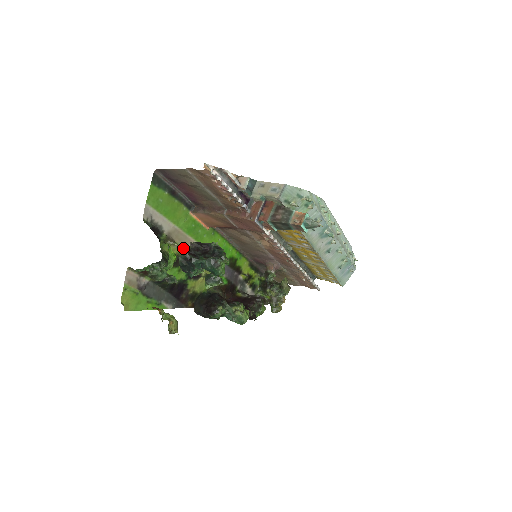
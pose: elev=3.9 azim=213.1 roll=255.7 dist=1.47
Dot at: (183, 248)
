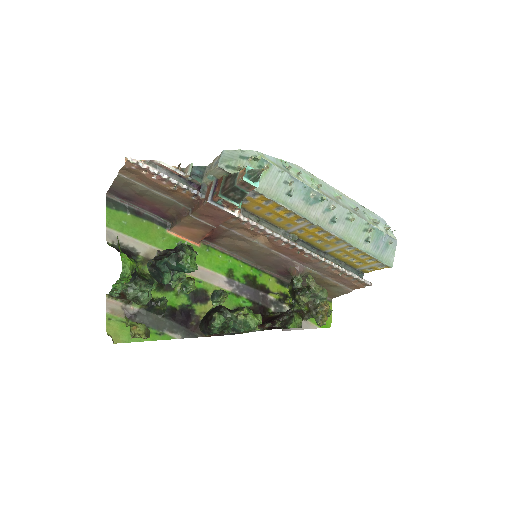
Dot at: occluded
